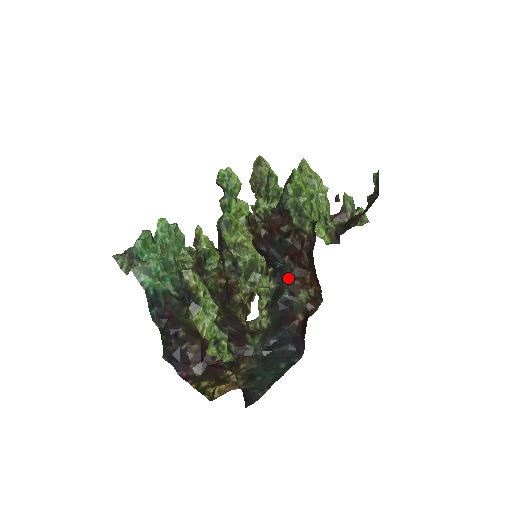
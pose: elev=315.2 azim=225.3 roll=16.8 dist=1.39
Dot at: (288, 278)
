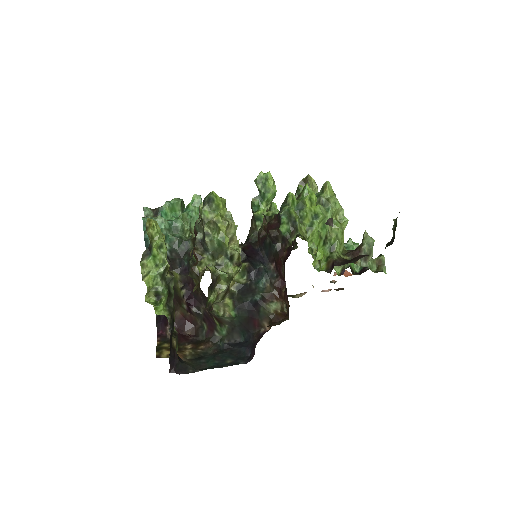
Dot at: (264, 282)
